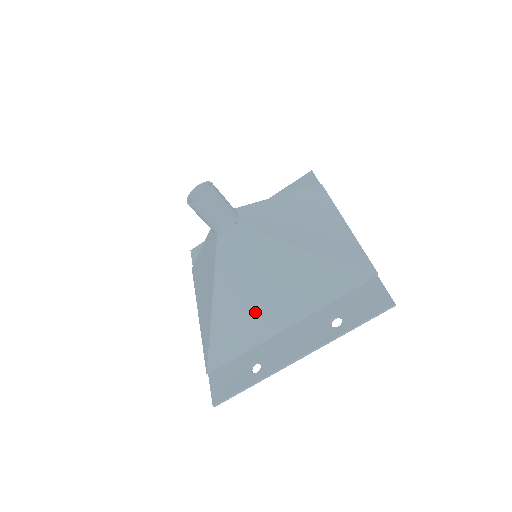
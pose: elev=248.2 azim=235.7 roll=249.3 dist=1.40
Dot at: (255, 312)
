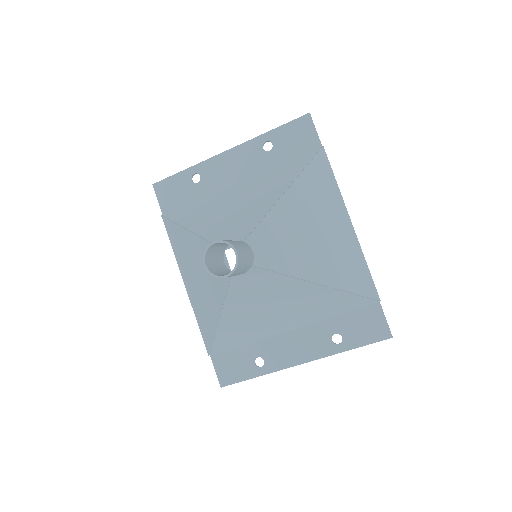
Dot at: (261, 323)
